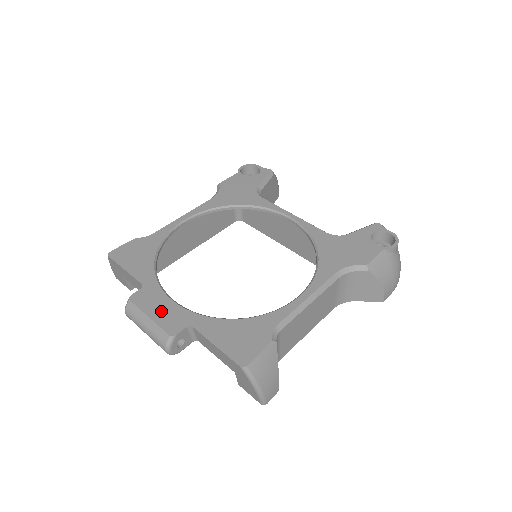
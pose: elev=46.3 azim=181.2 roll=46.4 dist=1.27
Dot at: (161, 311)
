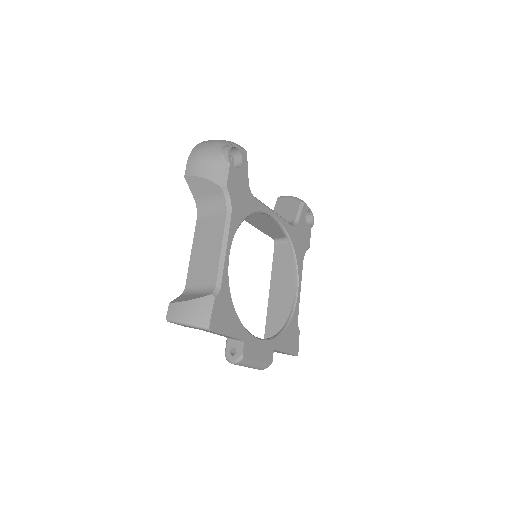
Dot at: (260, 352)
